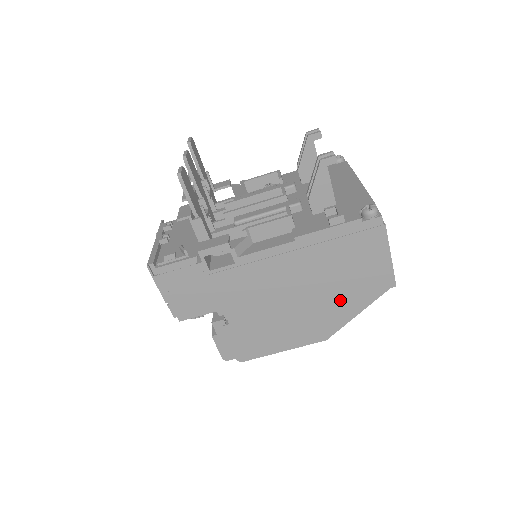
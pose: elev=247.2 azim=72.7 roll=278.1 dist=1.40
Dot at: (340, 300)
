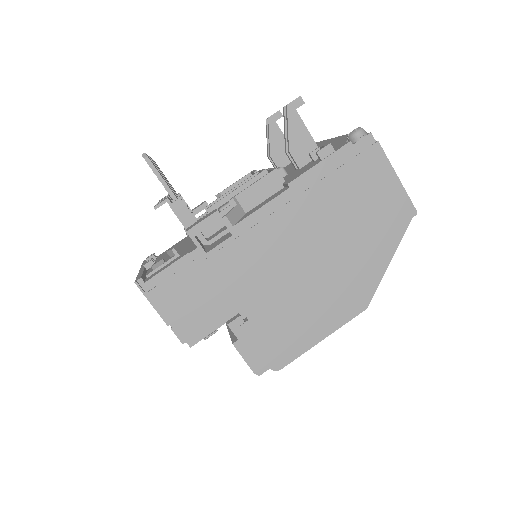
Dot at: (364, 249)
